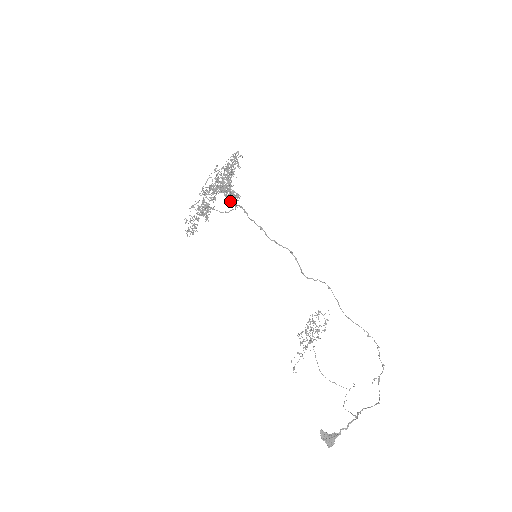
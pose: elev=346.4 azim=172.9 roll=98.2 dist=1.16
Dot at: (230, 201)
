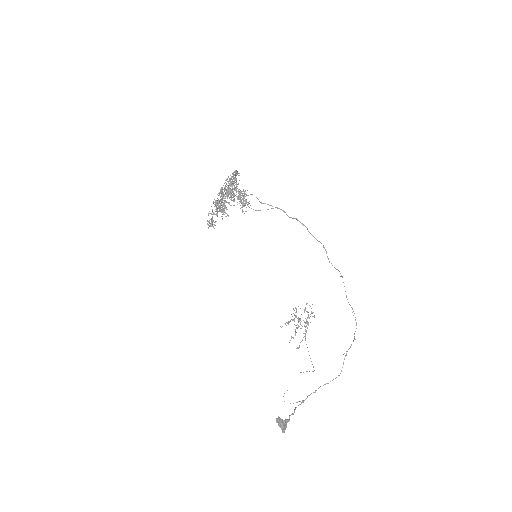
Dot at: (244, 206)
